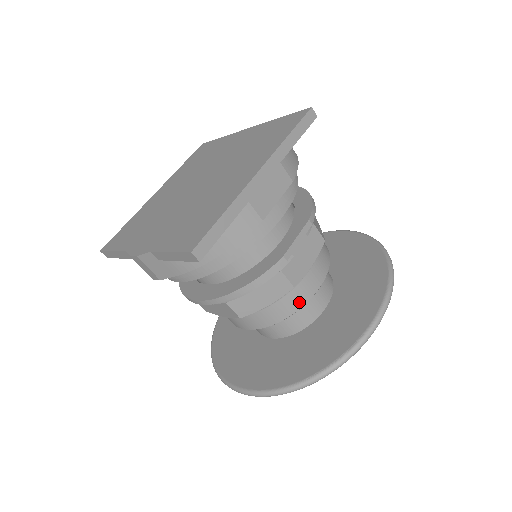
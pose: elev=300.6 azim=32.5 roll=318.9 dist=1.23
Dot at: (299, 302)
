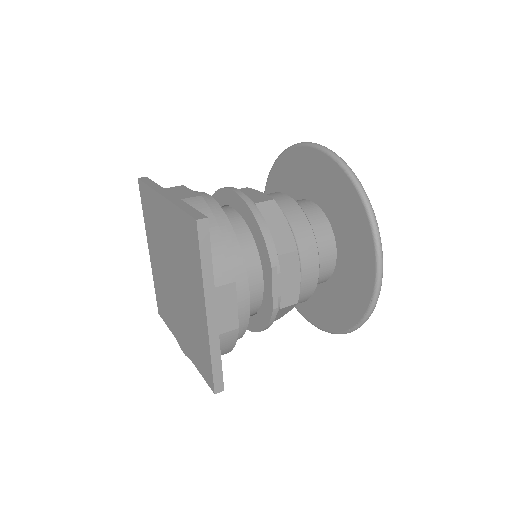
Dot at: (310, 291)
